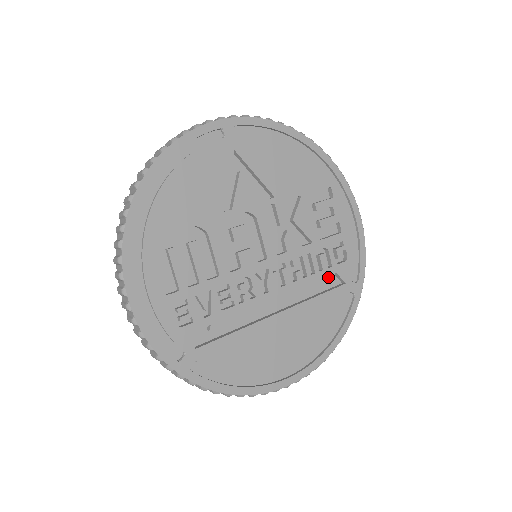
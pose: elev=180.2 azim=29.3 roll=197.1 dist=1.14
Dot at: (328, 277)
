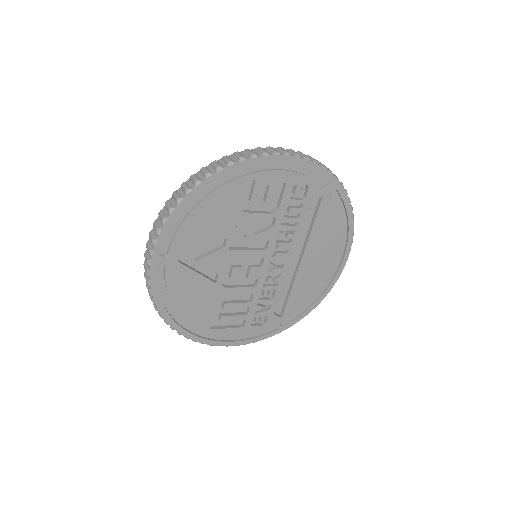
Dot at: (308, 211)
